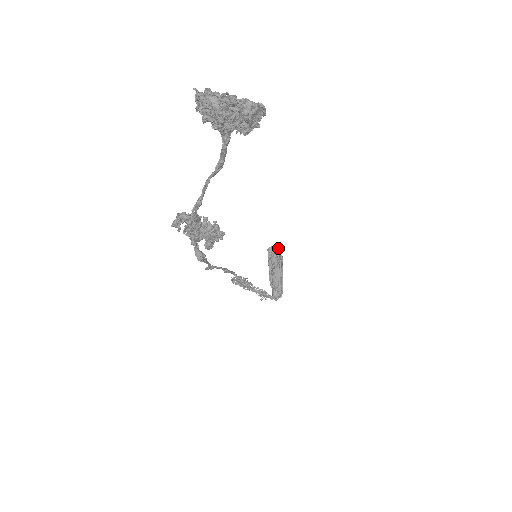
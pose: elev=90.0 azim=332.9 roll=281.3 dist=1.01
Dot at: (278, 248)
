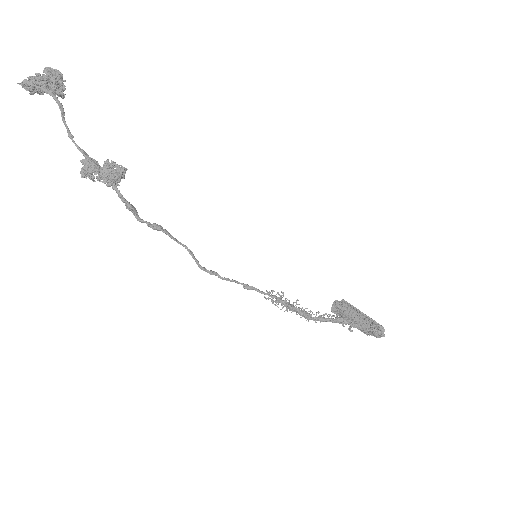
Dot at: (336, 301)
